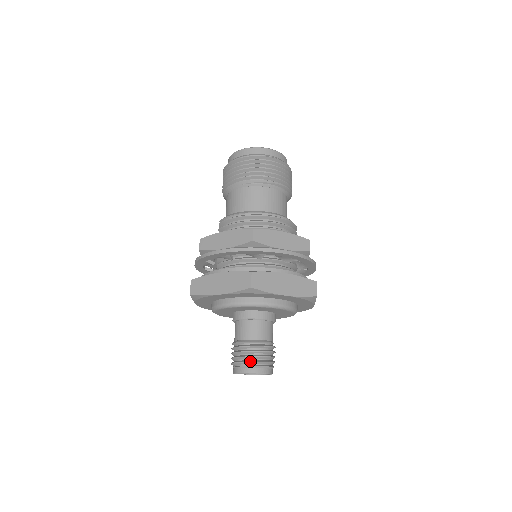
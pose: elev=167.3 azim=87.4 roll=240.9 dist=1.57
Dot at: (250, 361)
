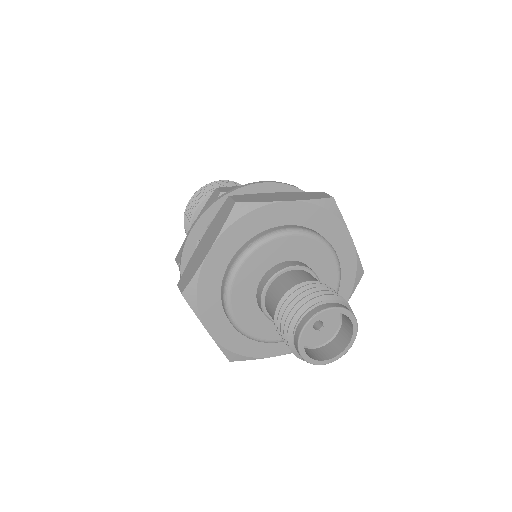
Dot at: (337, 295)
